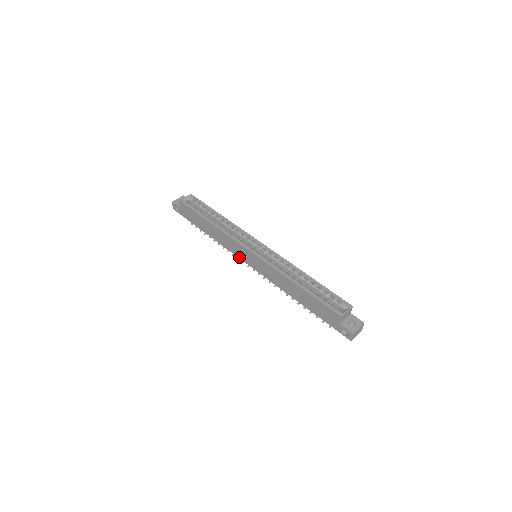
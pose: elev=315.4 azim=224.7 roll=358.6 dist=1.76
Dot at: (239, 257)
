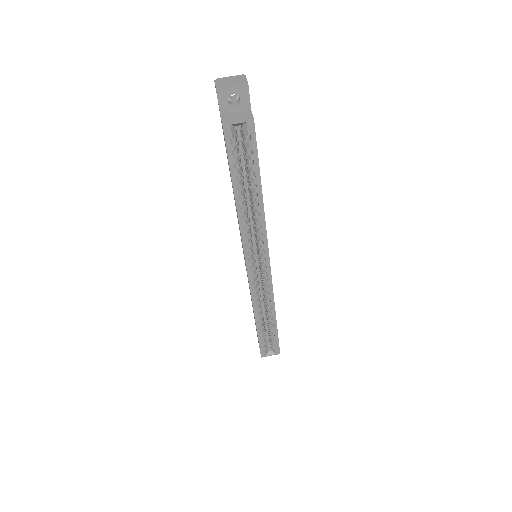
Dot at: (240, 235)
